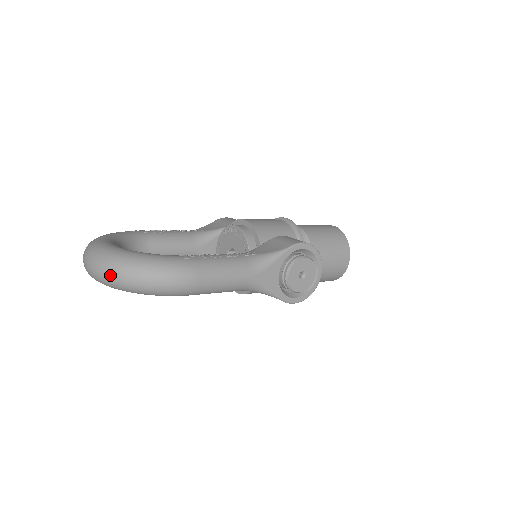
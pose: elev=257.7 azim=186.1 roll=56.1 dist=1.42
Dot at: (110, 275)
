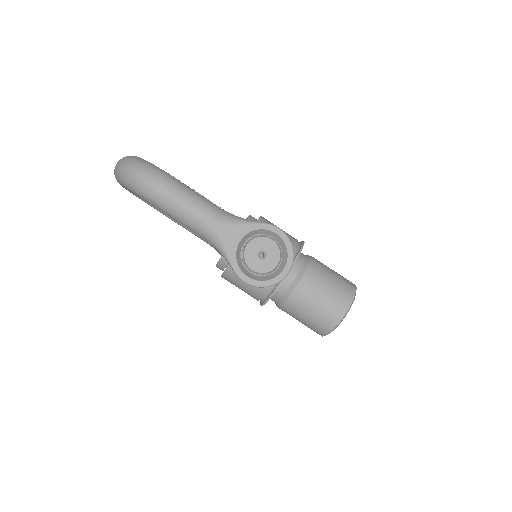
Dot at: (118, 164)
